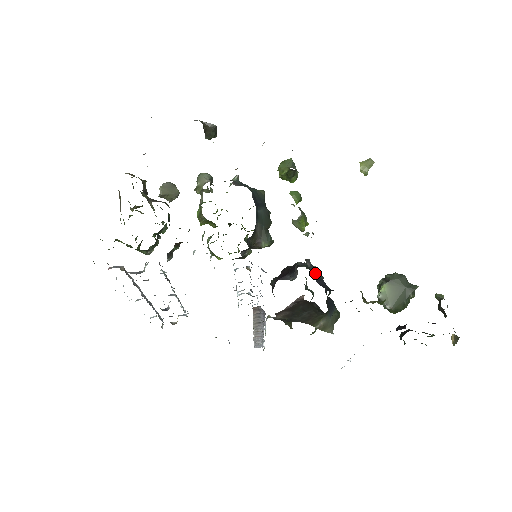
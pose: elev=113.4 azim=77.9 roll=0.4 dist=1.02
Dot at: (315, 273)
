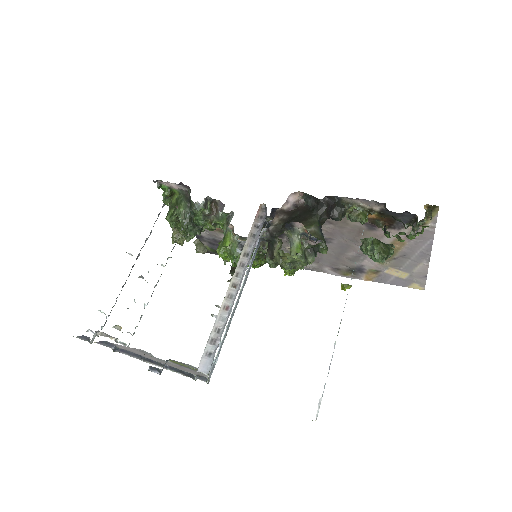
Dot at: occluded
